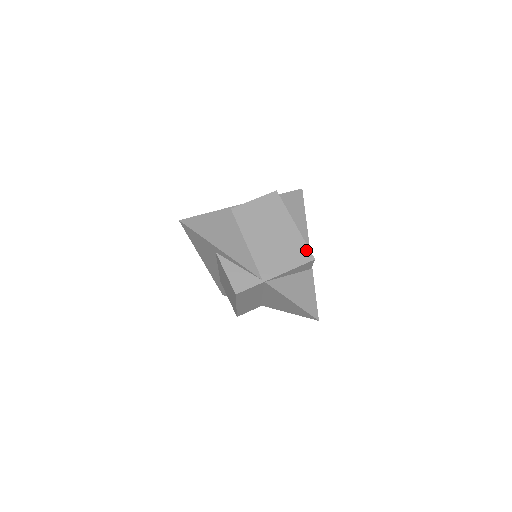
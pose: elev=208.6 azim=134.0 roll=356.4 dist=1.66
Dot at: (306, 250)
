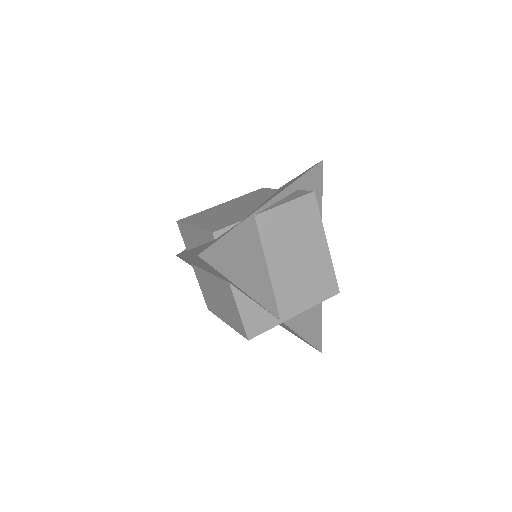
Dot at: (333, 281)
